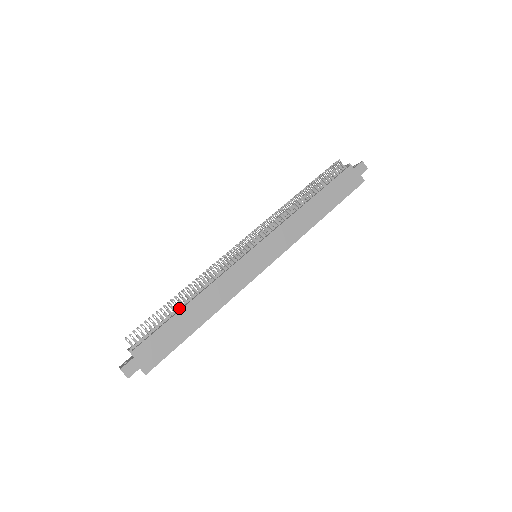
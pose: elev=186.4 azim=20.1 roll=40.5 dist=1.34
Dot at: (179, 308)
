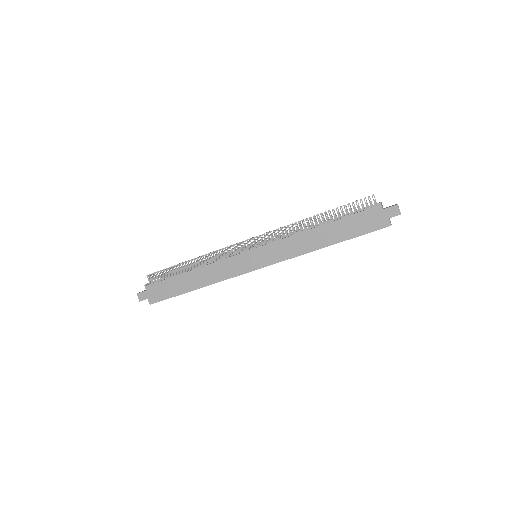
Dot at: (184, 271)
